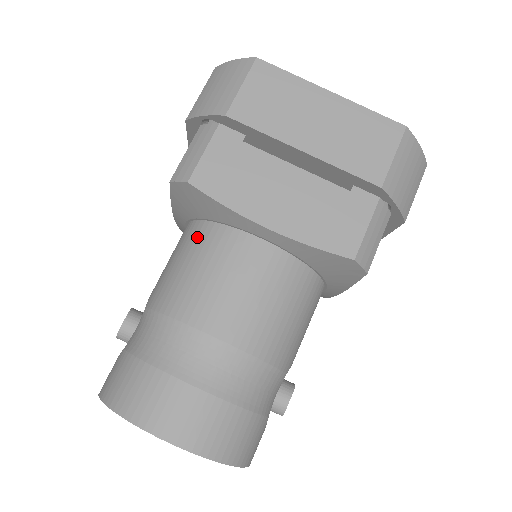
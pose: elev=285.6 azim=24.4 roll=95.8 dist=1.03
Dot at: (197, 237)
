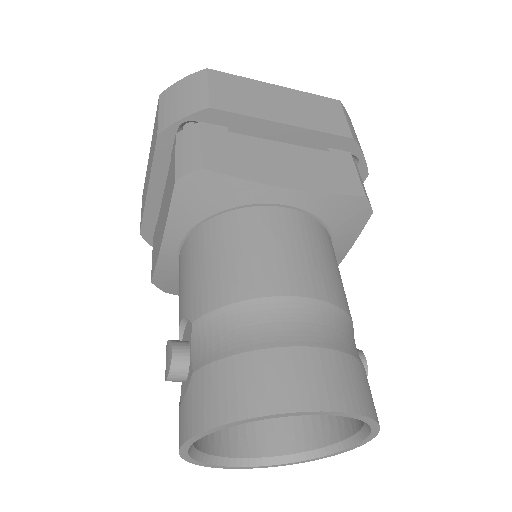
Dot at: (217, 231)
